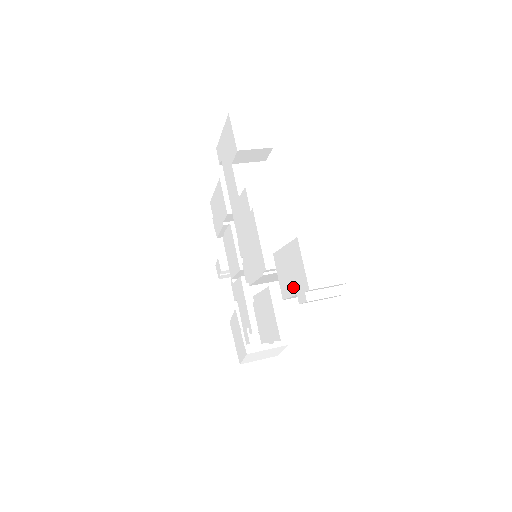
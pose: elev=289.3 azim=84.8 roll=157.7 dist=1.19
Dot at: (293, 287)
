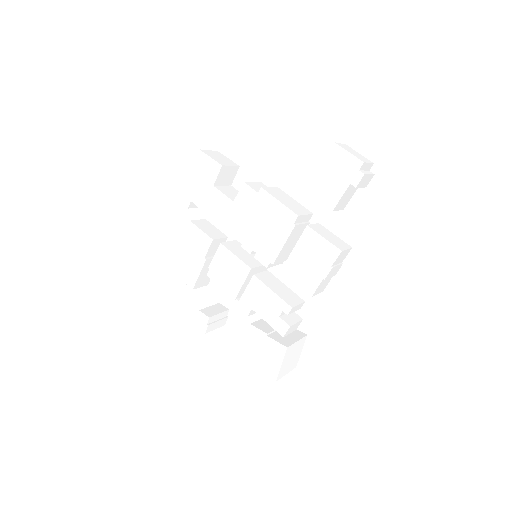
Dot at: (343, 183)
